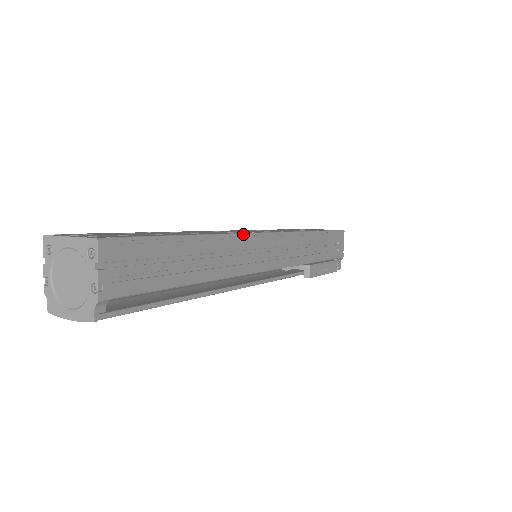
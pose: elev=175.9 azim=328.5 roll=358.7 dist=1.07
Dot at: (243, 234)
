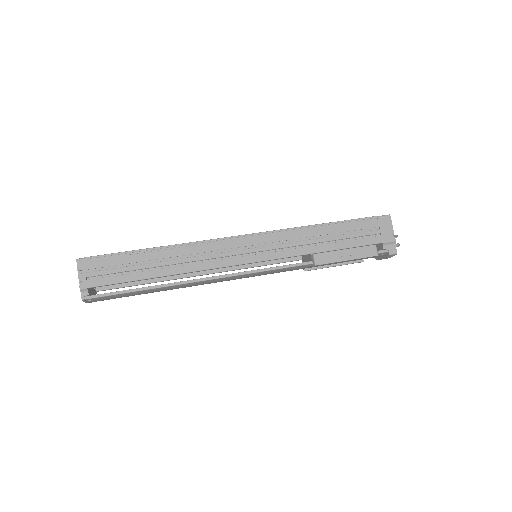
Dot at: (204, 241)
